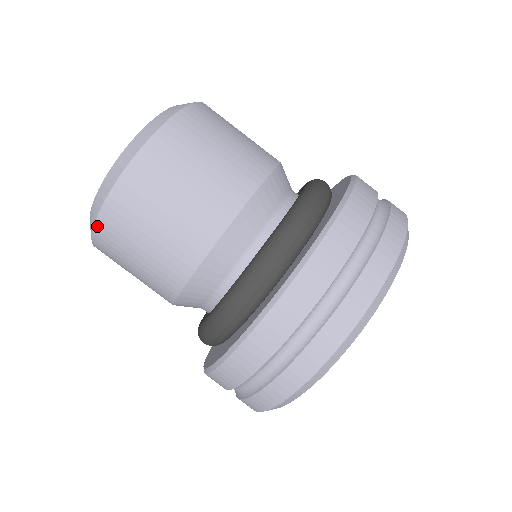
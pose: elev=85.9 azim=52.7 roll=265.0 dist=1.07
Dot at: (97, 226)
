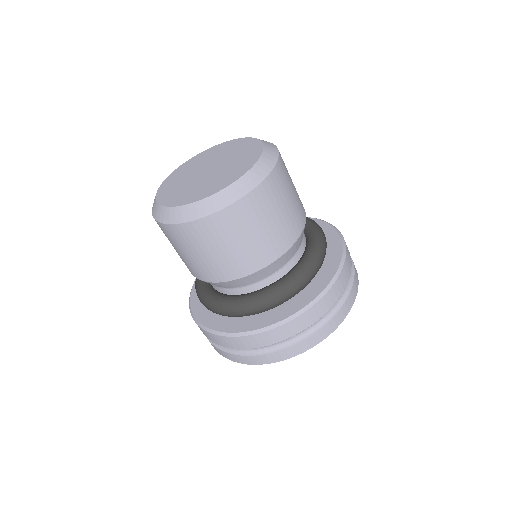
Dot at: (214, 216)
